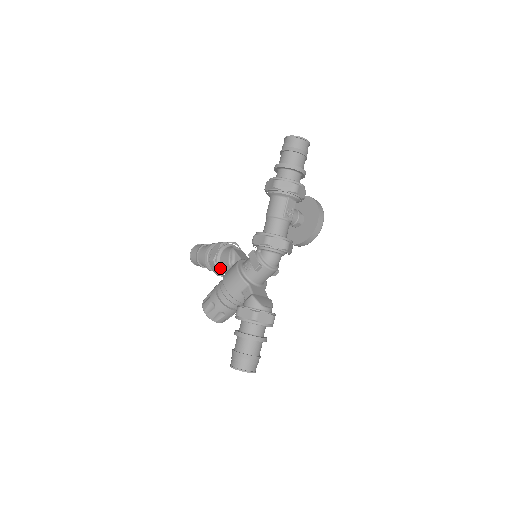
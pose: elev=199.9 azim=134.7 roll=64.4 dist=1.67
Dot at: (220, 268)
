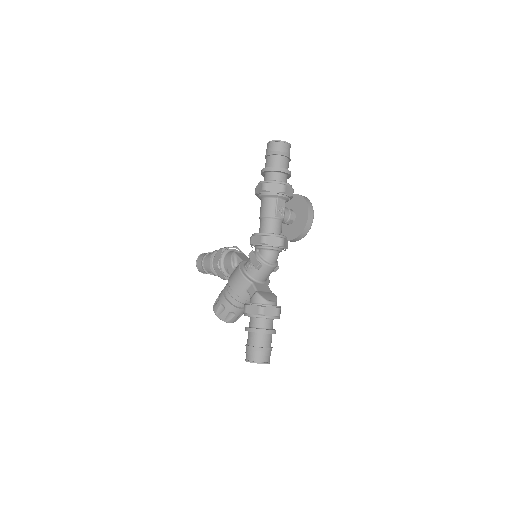
Dot at: (225, 272)
